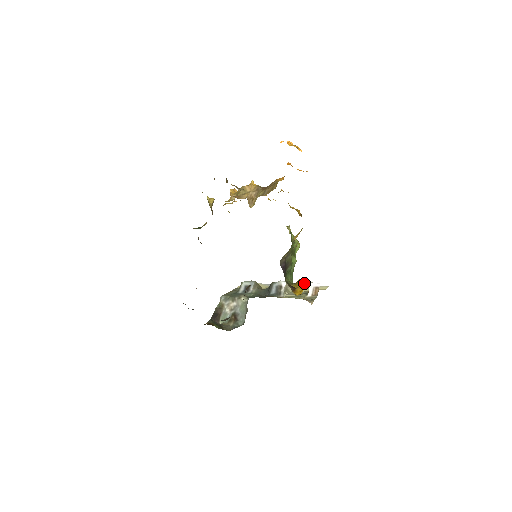
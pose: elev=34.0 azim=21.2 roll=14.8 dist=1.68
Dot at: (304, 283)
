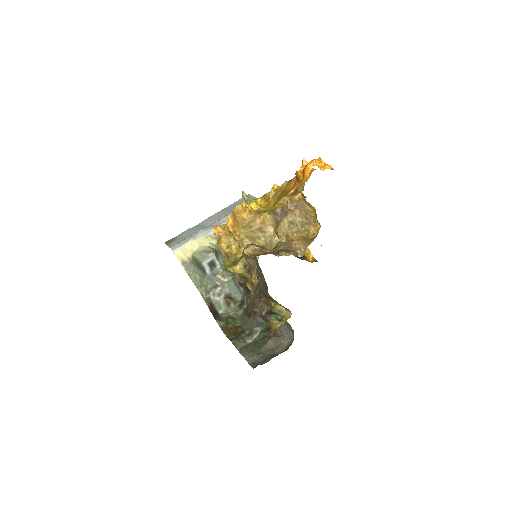
Dot at: occluded
